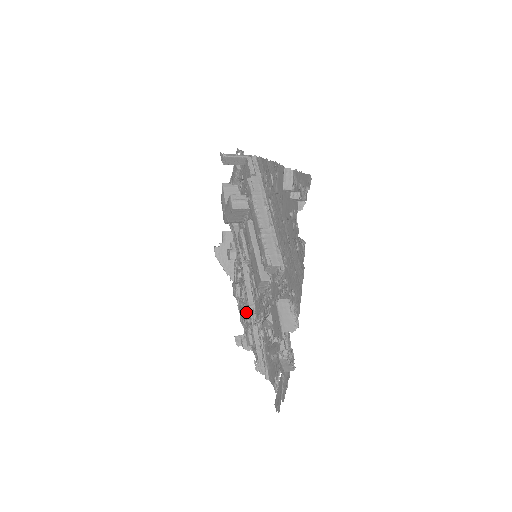
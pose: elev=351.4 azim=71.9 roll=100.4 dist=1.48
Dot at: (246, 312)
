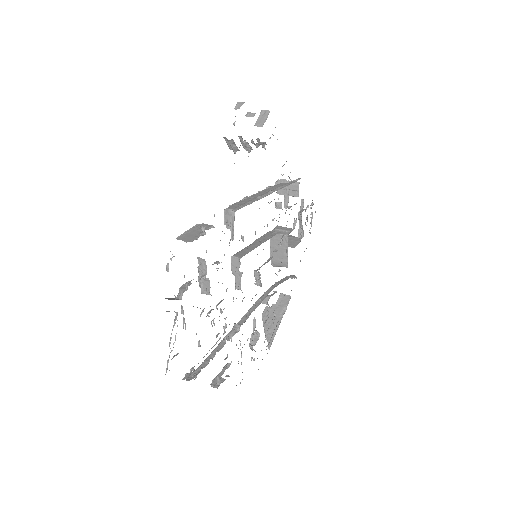
Dot at: occluded
